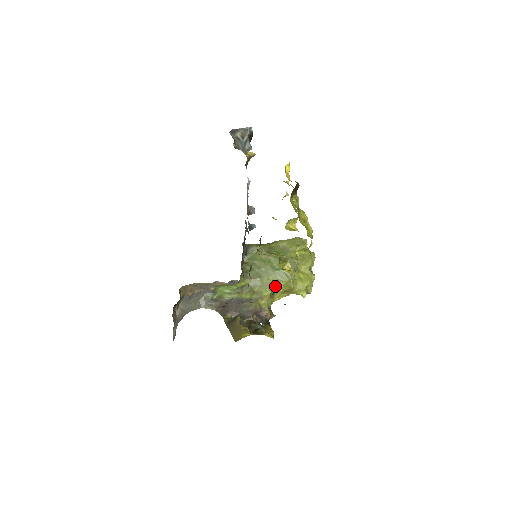
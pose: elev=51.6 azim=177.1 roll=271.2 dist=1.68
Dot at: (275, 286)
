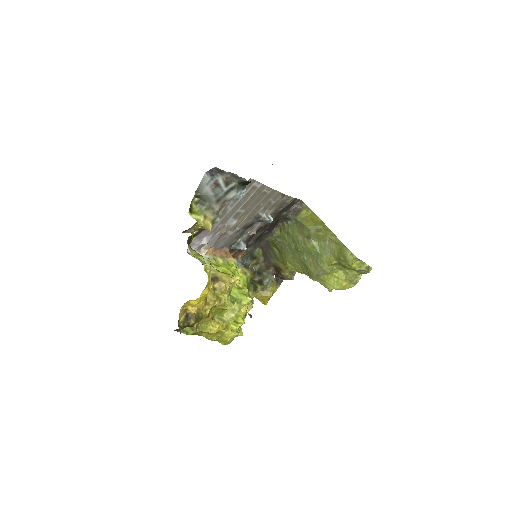
Dot at: (297, 268)
